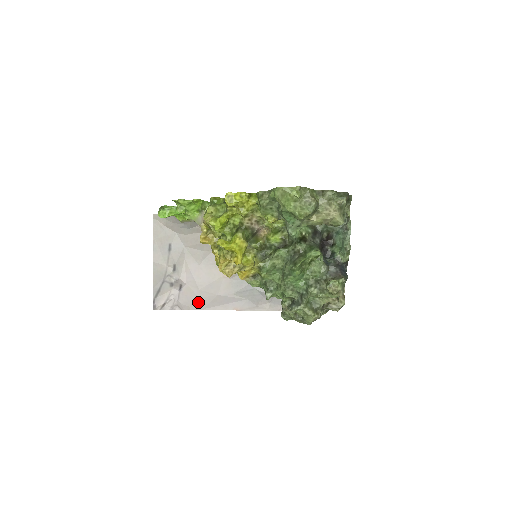
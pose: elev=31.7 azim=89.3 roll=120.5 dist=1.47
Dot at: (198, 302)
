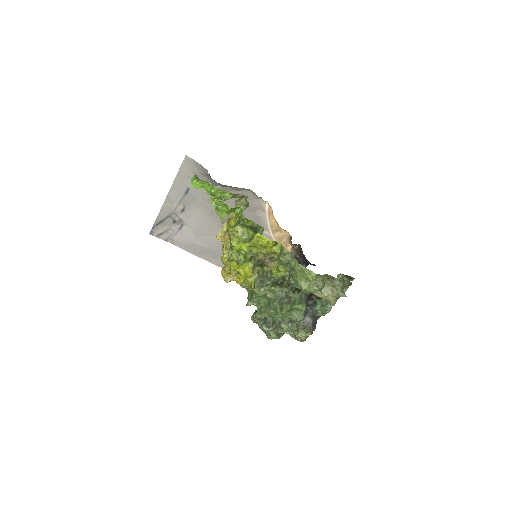
Dot at: (190, 246)
